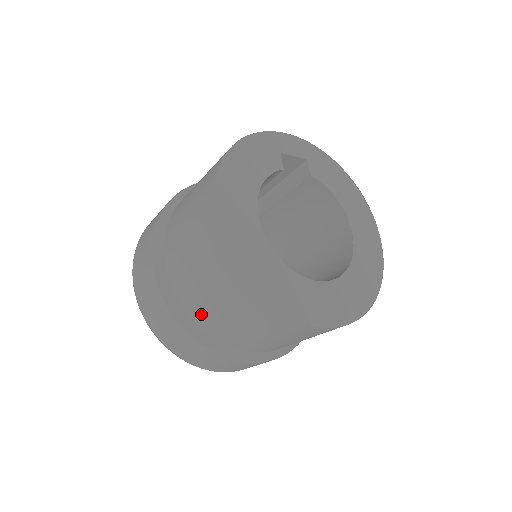
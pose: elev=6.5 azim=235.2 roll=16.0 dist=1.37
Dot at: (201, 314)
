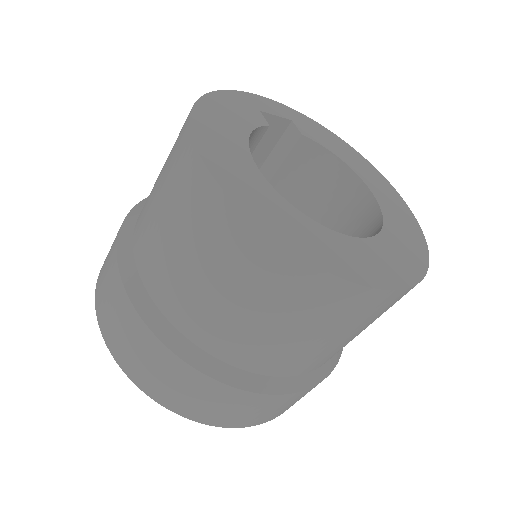
Dot at: (205, 327)
